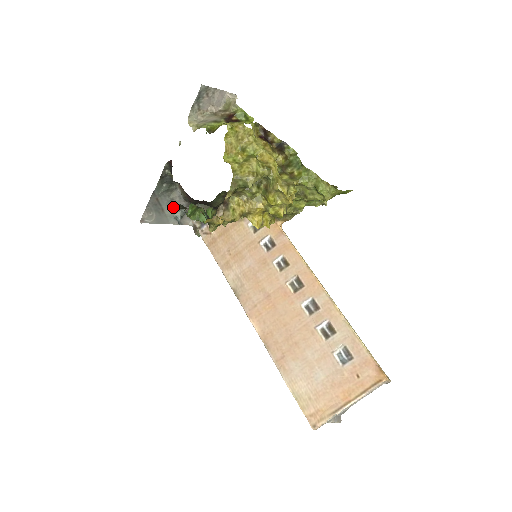
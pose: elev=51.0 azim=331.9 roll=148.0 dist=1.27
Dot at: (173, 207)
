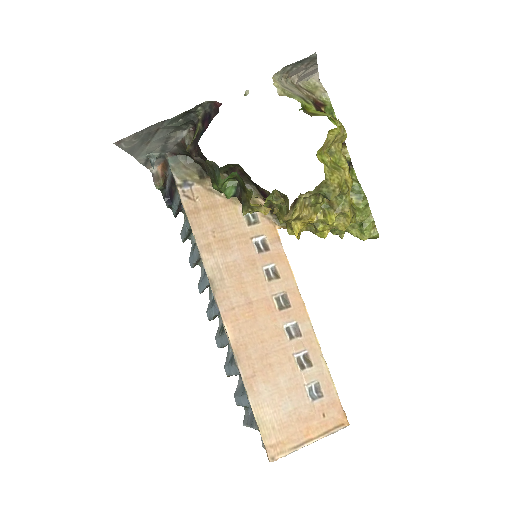
Dot at: (159, 145)
